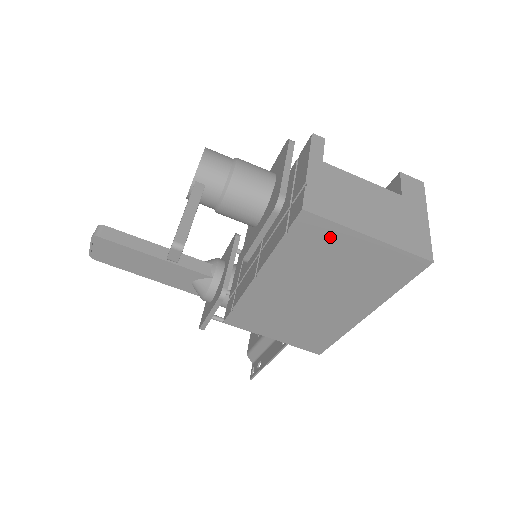
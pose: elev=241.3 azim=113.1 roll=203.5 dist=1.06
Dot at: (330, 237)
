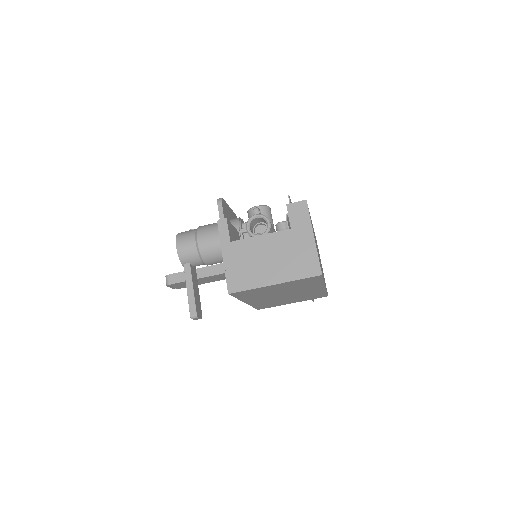
Dot at: (256, 291)
